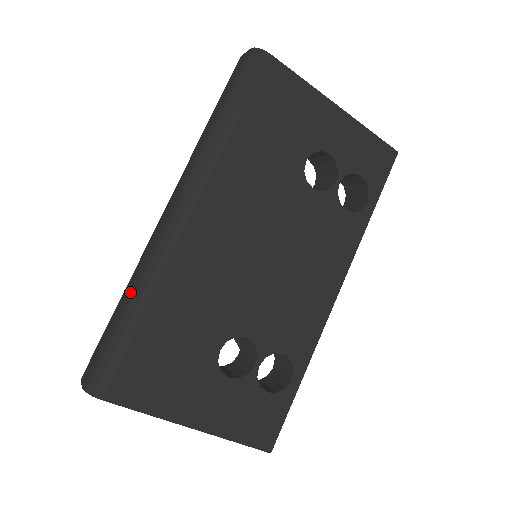
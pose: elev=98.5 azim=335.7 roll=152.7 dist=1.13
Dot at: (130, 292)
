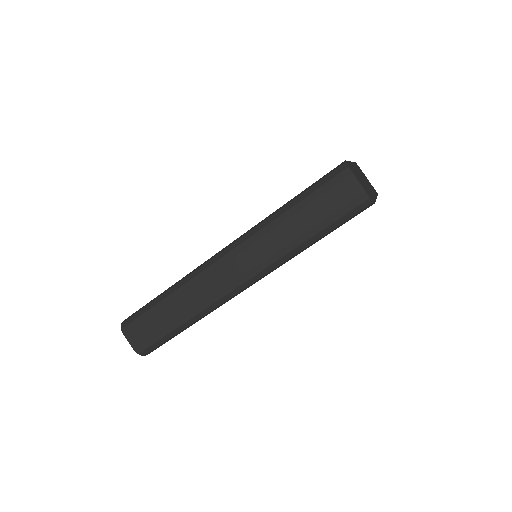
Dot at: (186, 316)
